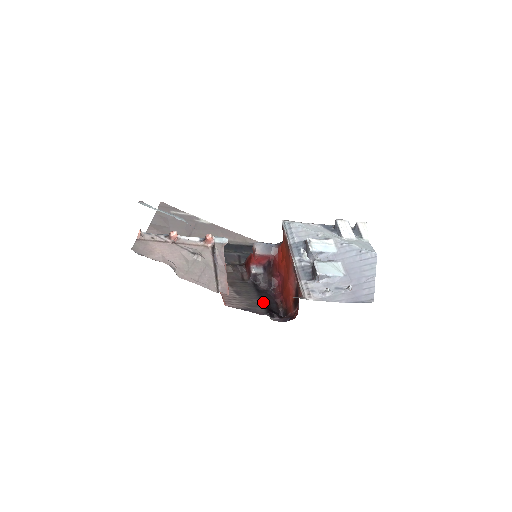
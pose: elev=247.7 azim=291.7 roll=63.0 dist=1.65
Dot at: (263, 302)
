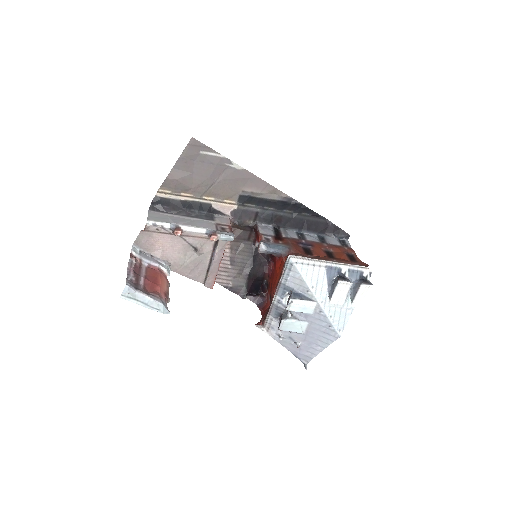
Dot at: (250, 277)
